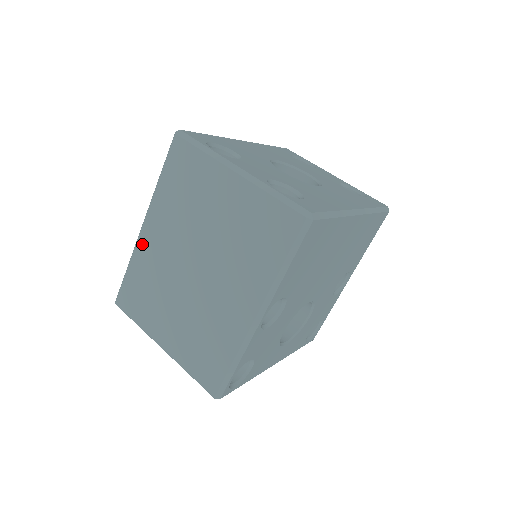
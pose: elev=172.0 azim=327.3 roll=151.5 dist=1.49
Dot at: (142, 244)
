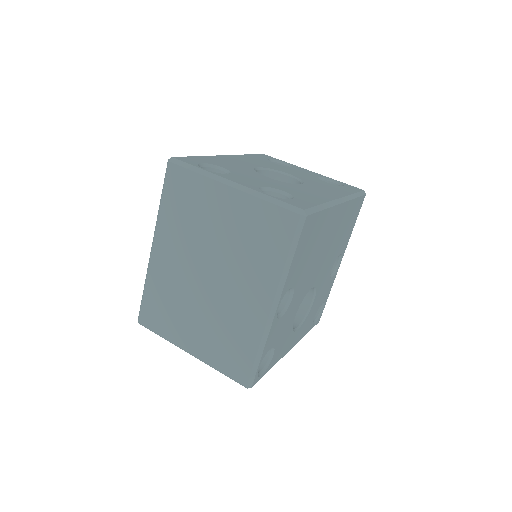
Dot at: (155, 264)
